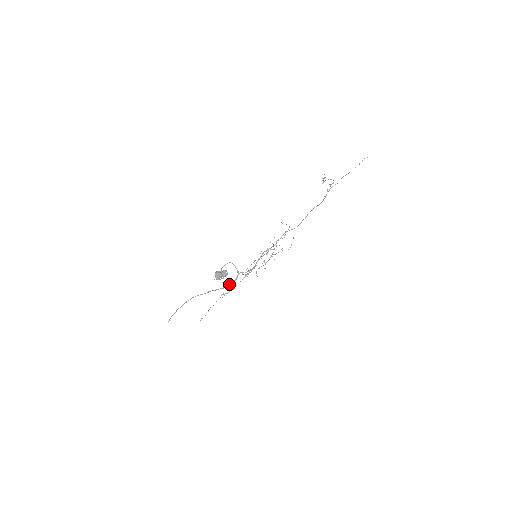
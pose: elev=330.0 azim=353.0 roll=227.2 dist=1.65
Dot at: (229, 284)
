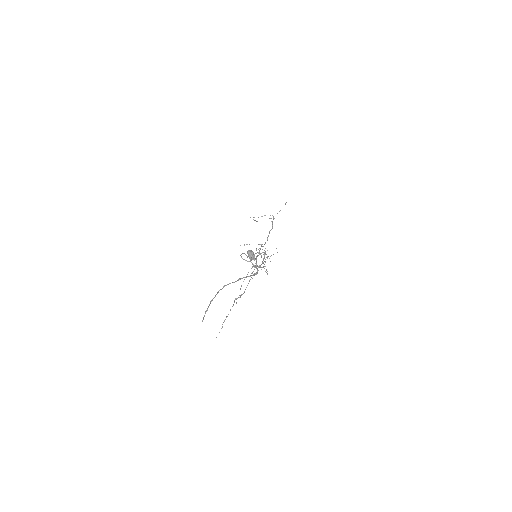
Dot at: (256, 272)
